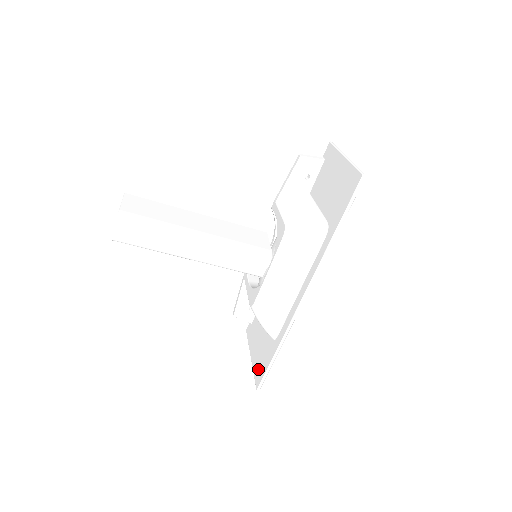
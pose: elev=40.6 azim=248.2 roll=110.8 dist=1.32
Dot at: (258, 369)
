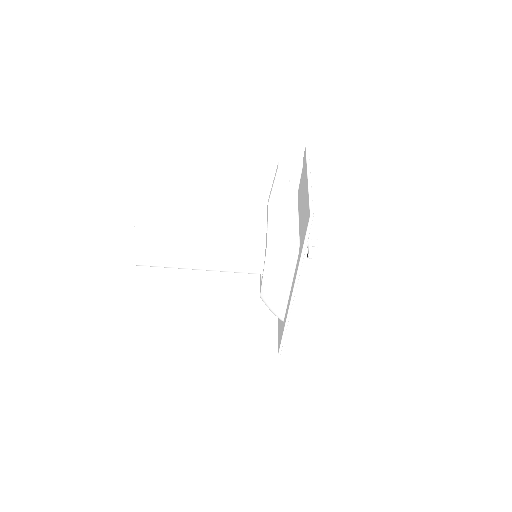
Dot at: (278, 338)
